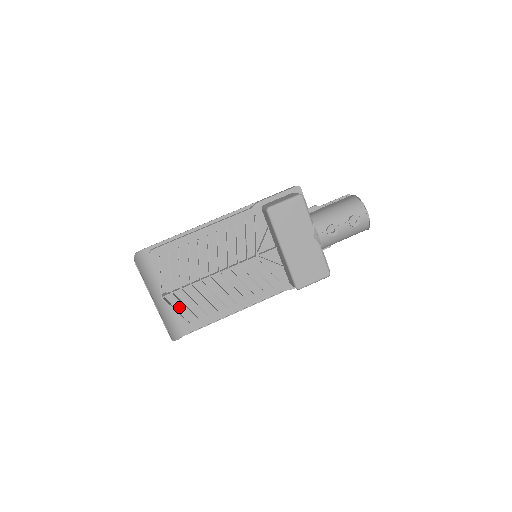
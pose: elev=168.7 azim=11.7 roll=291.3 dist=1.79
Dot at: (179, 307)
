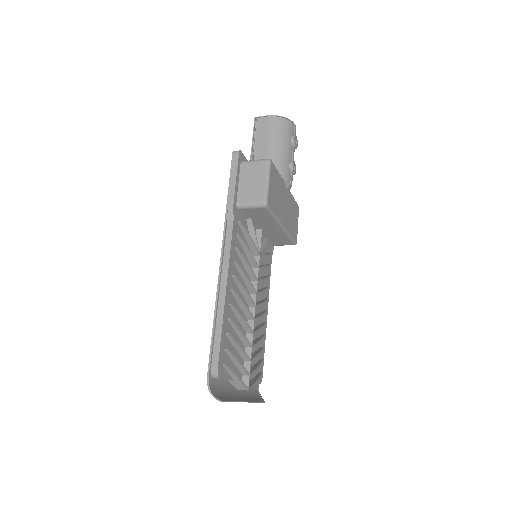
Dot at: (251, 375)
